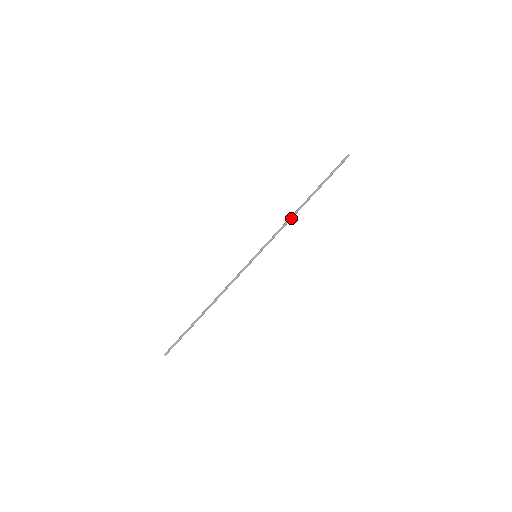
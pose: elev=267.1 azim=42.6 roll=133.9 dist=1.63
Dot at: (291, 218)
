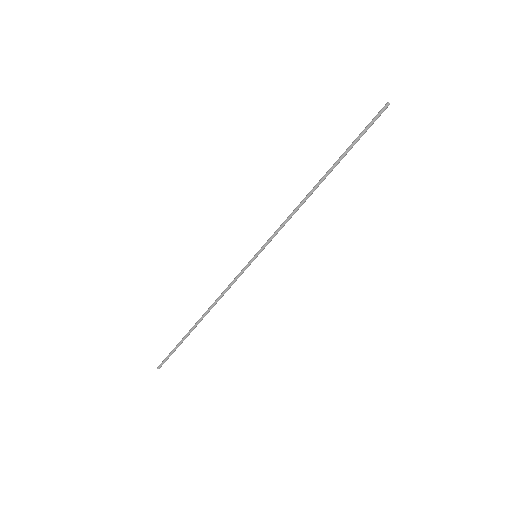
Dot at: (301, 204)
